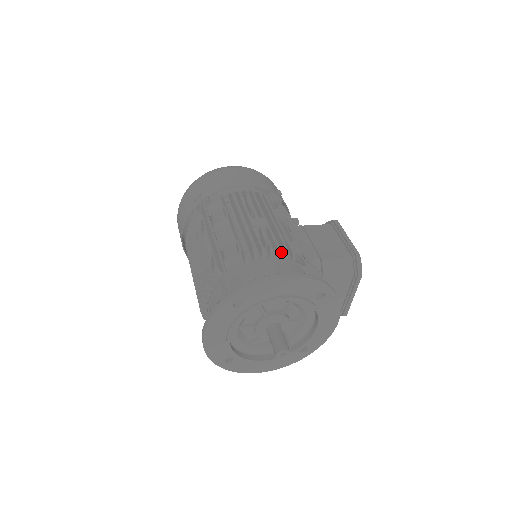
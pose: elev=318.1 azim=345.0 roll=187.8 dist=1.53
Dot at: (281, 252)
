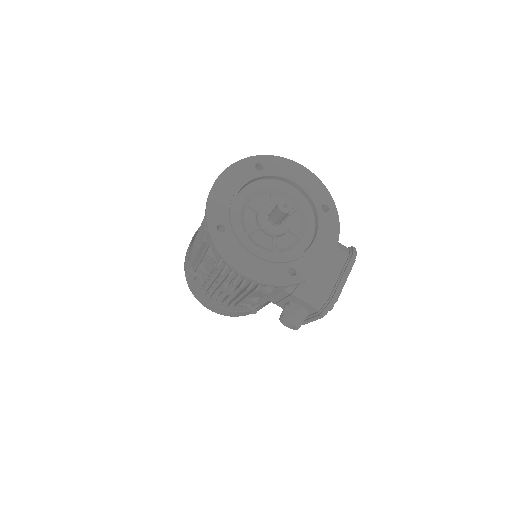
Dot at: occluded
